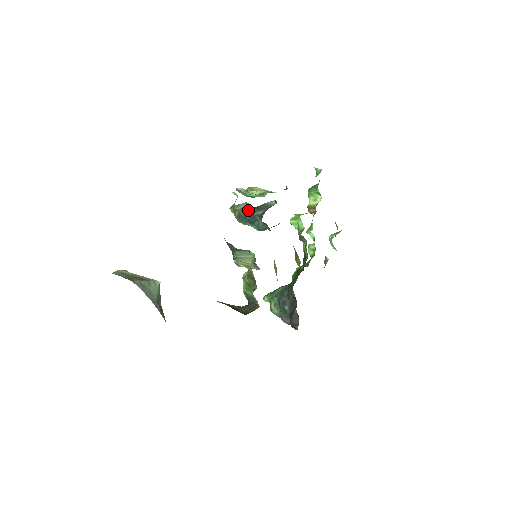
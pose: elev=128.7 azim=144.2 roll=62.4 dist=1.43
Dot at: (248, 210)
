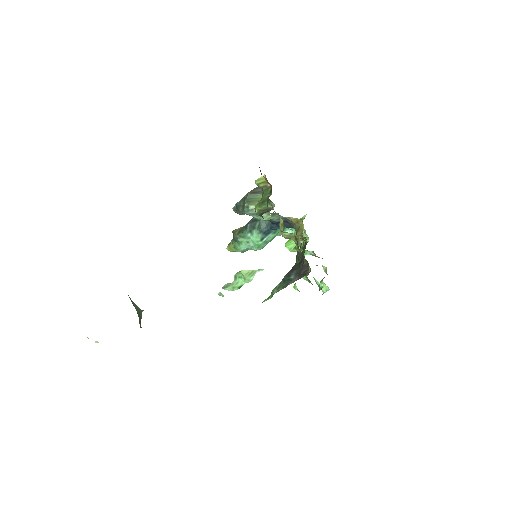
Dot at: occluded
